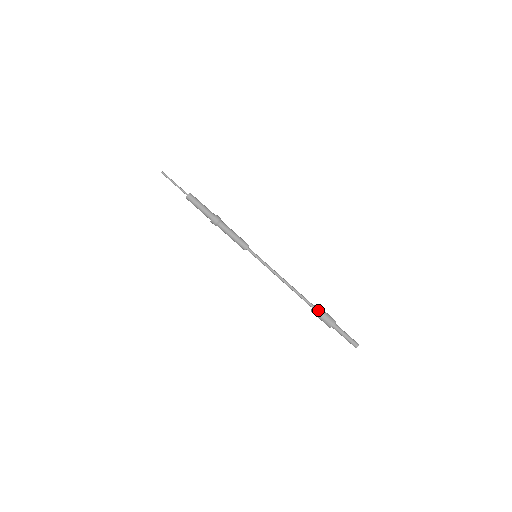
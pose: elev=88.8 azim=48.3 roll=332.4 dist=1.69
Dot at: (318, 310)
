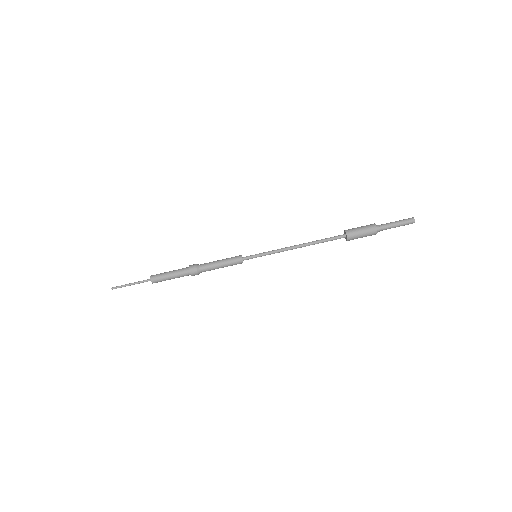
Dot at: (352, 238)
